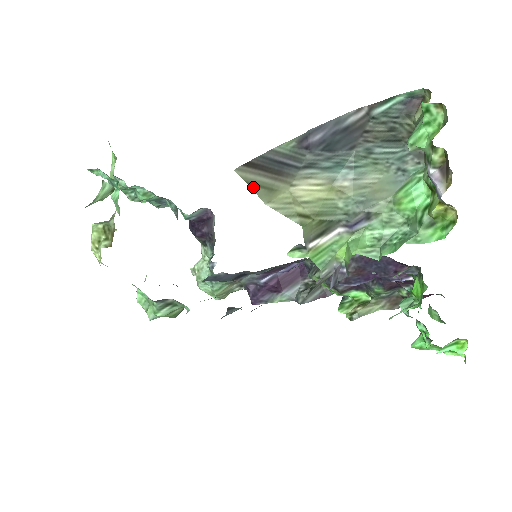
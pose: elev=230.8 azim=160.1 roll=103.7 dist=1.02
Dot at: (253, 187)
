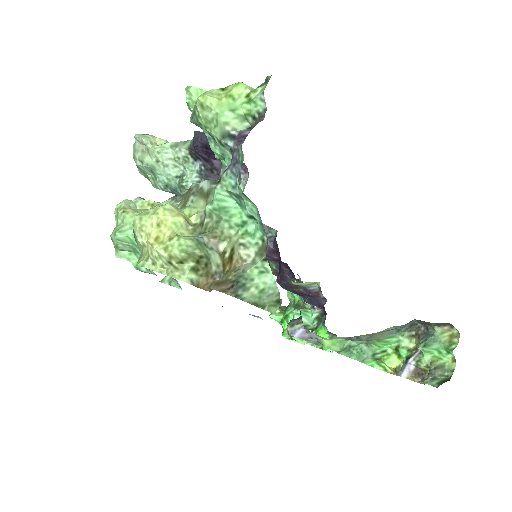
Dot at: occluded
